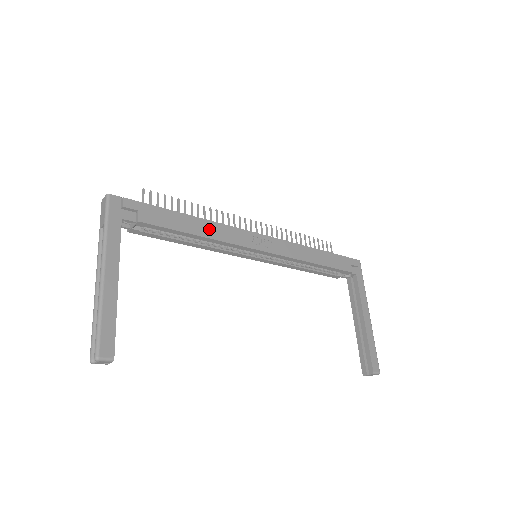
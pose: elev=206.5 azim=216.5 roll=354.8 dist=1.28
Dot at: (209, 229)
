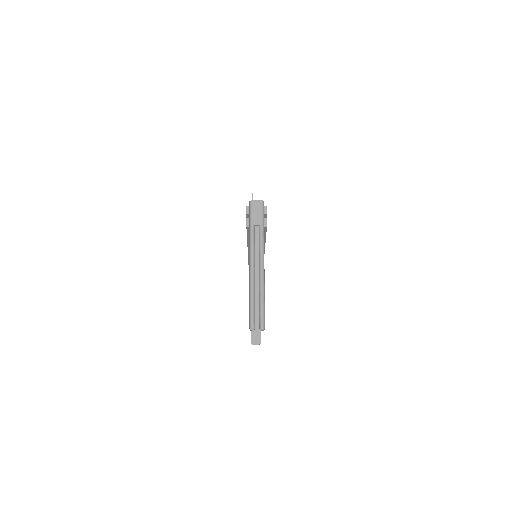
Dot at: occluded
